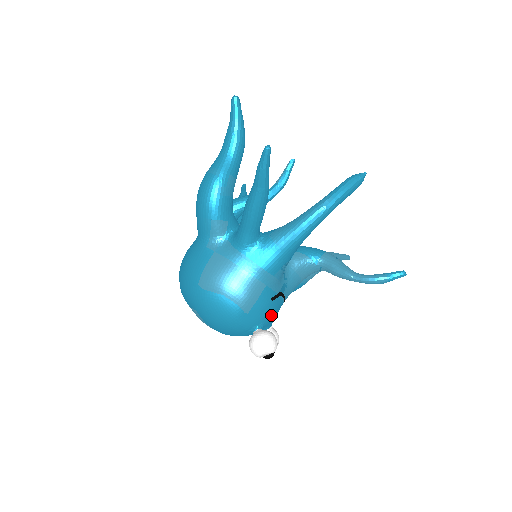
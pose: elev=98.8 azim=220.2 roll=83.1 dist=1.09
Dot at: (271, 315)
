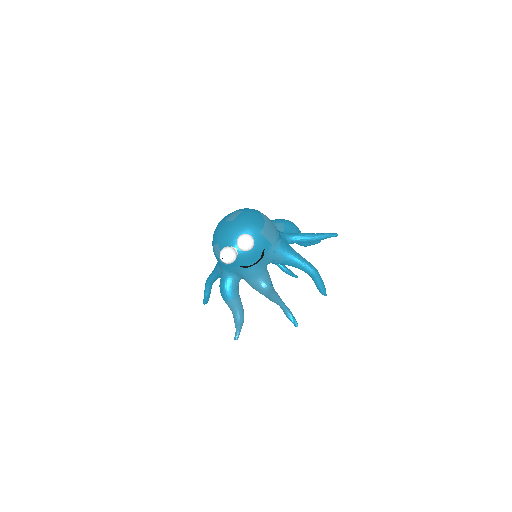
Dot at: (253, 251)
